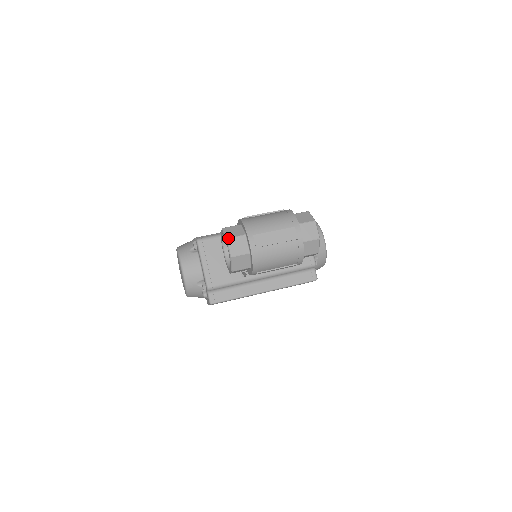
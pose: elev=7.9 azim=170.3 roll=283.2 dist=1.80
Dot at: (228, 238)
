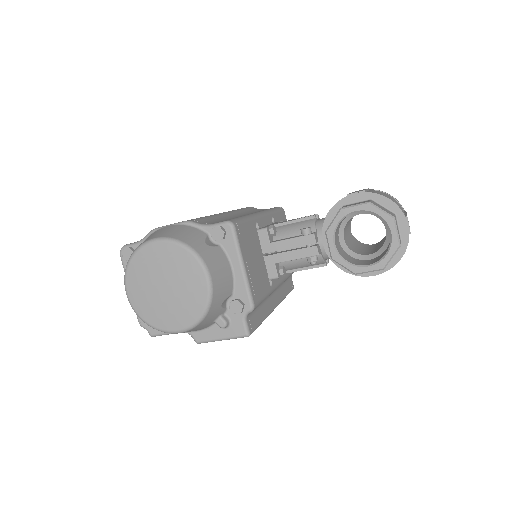
Dot at: occluded
